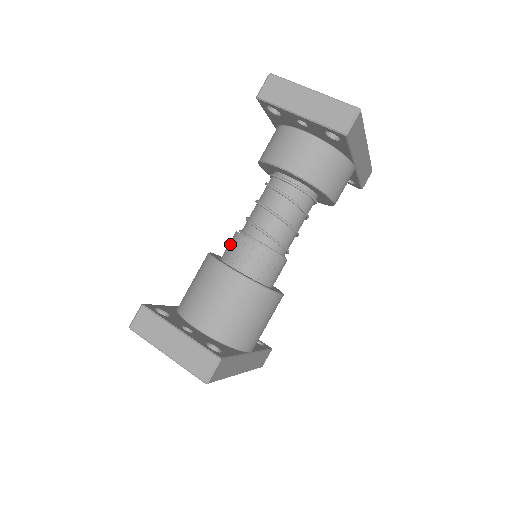
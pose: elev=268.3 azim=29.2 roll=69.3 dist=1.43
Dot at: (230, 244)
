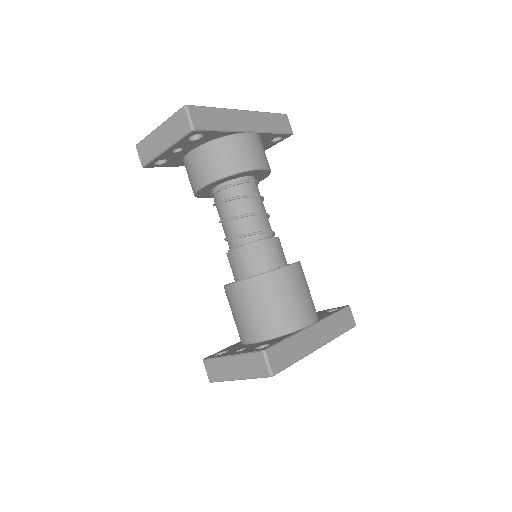
Dot at: (230, 266)
